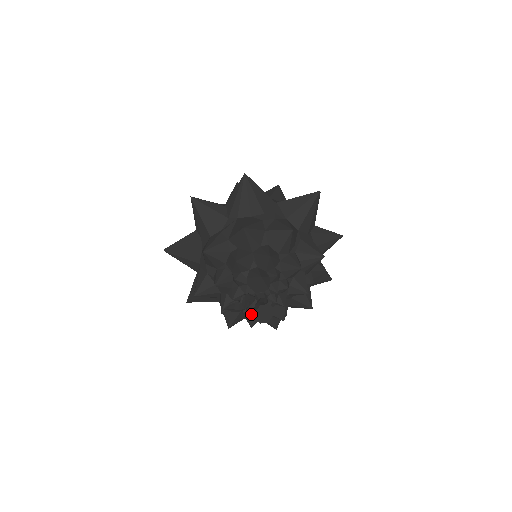
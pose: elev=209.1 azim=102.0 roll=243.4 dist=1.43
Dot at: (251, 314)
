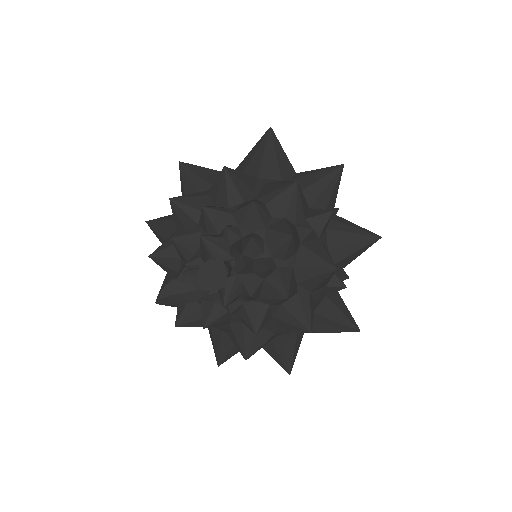
Dot at: (225, 302)
